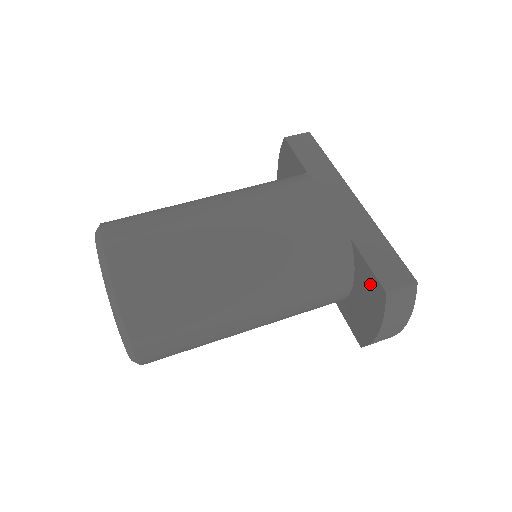
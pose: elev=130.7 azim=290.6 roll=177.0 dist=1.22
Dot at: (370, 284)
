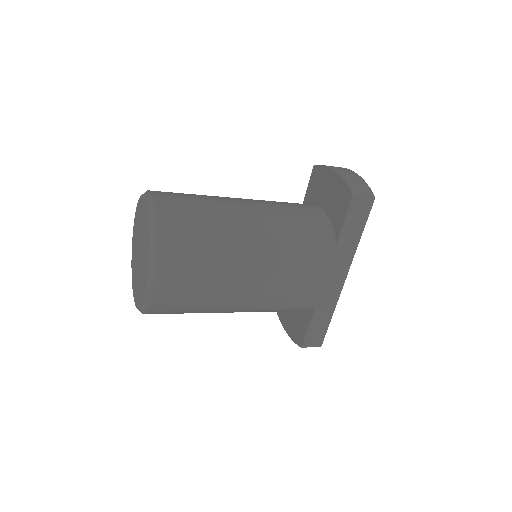
Dot at: (314, 184)
